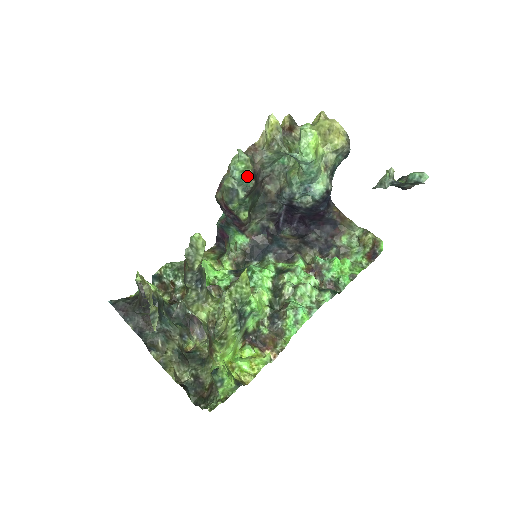
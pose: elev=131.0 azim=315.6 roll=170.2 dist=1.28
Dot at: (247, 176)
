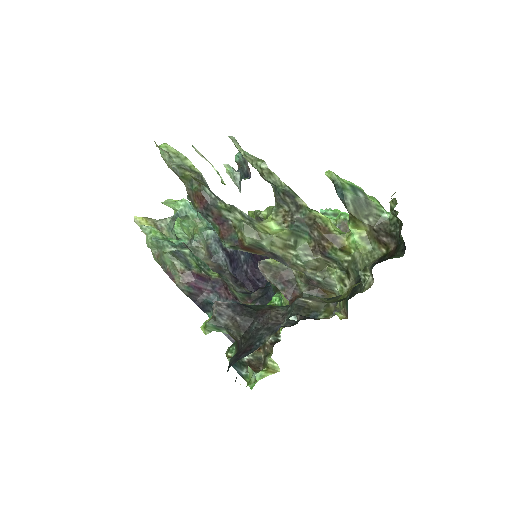
Dot at: (171, 240)
